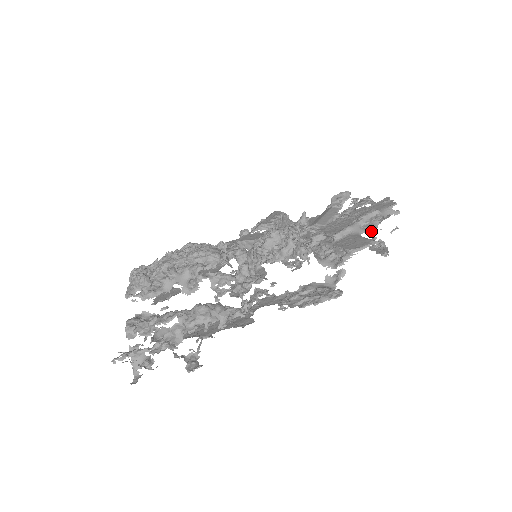
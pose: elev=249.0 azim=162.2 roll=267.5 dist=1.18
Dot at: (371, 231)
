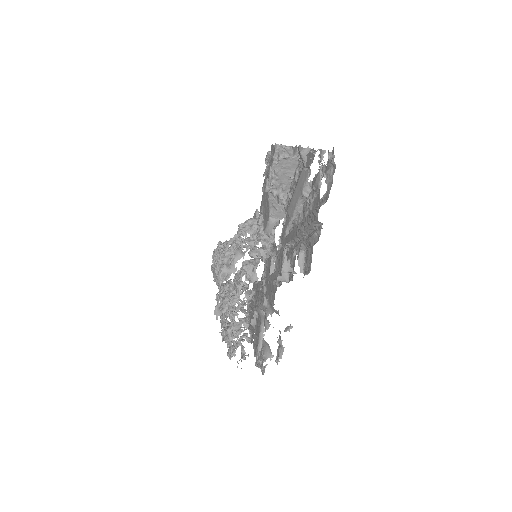
Dot at: (265, 328)
